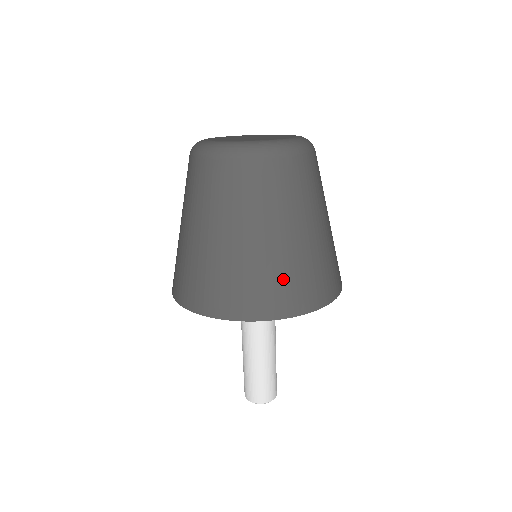
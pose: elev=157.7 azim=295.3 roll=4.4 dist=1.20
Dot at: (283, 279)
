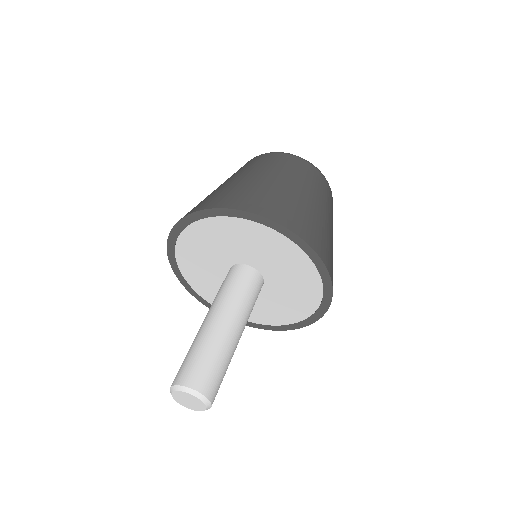
Dot at: (228, 192)
